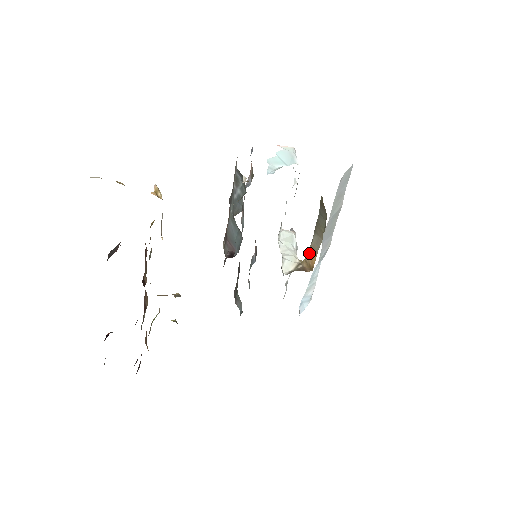
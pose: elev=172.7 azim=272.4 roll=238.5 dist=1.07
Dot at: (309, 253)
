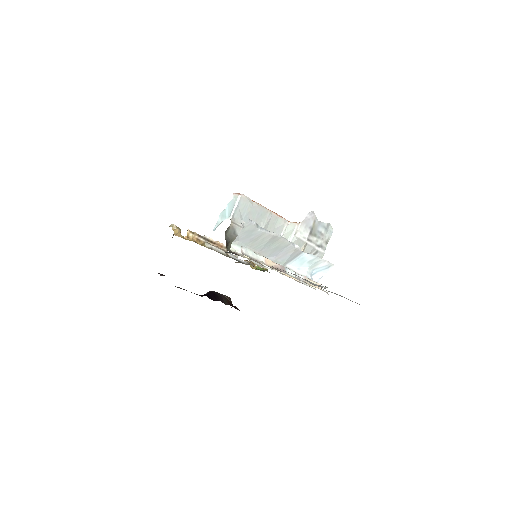
Dot at: occluded
